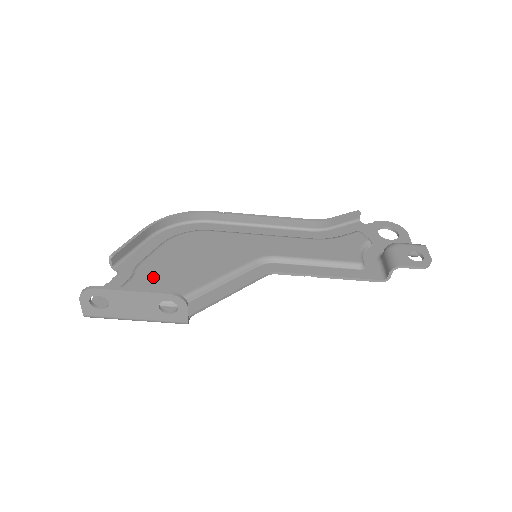
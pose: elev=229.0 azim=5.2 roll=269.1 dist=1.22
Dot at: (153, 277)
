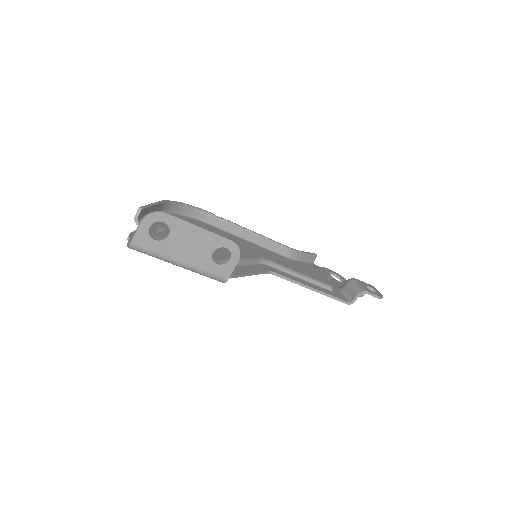
Dot at: occluded
